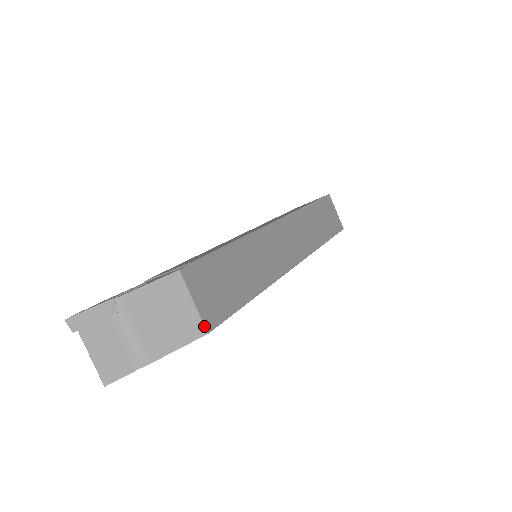
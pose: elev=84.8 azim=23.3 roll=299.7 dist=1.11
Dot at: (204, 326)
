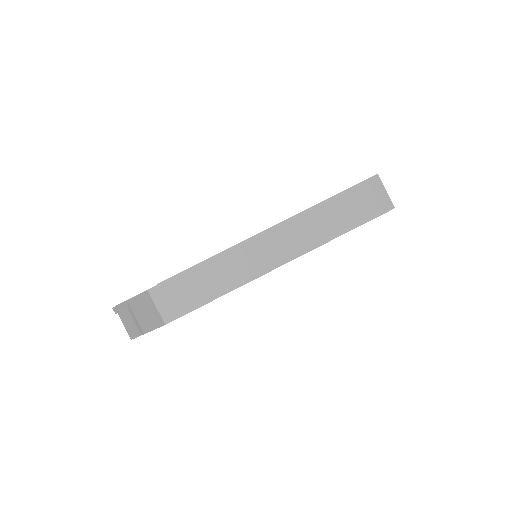
Dot at: (163, 321)
